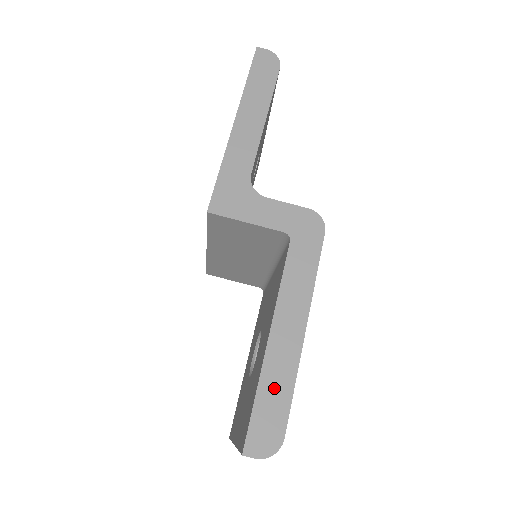
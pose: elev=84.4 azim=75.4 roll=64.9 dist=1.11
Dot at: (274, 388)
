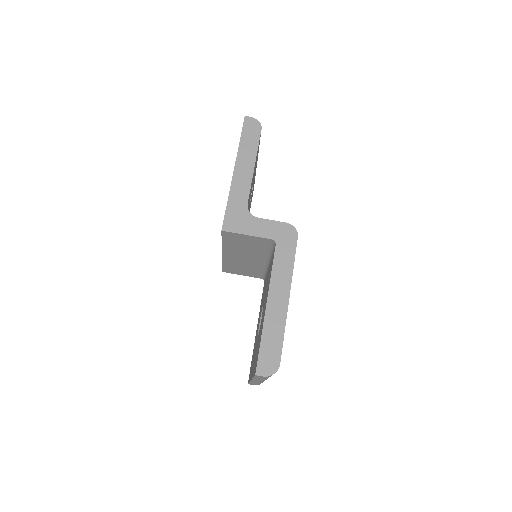
Dot at: (272, 335)
